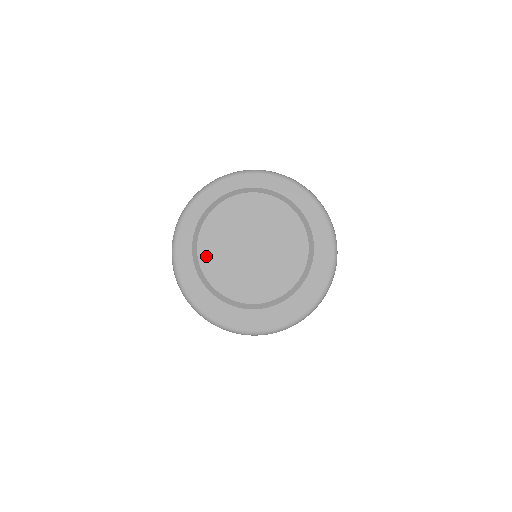
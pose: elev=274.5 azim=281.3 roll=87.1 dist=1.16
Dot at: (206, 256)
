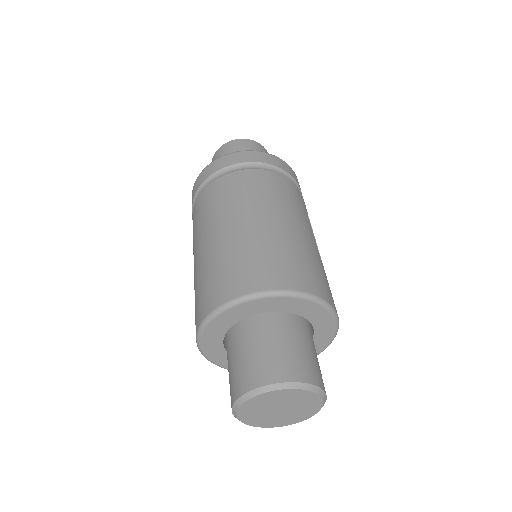
Dot at: (252, 423)
